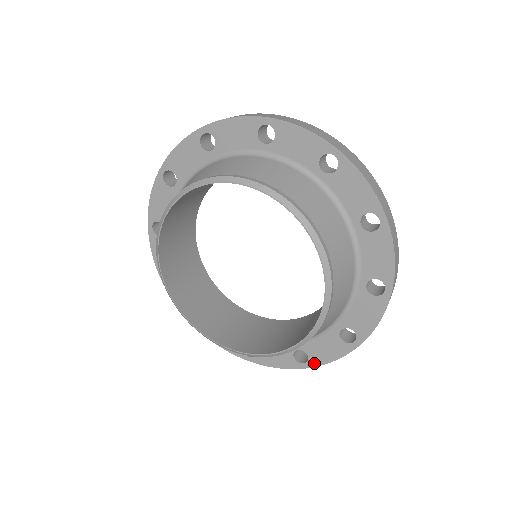
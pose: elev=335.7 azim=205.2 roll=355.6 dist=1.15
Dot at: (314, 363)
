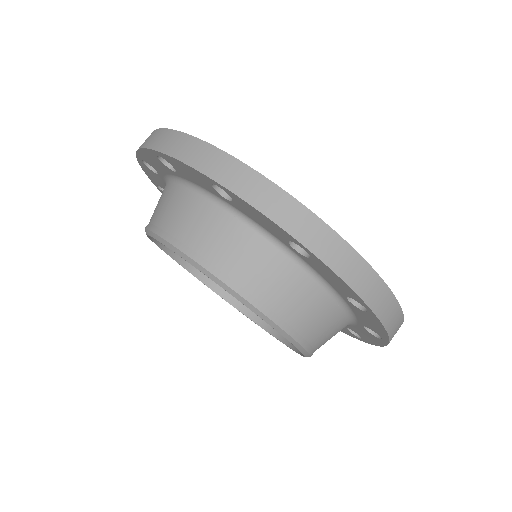
Dot at: occluded
